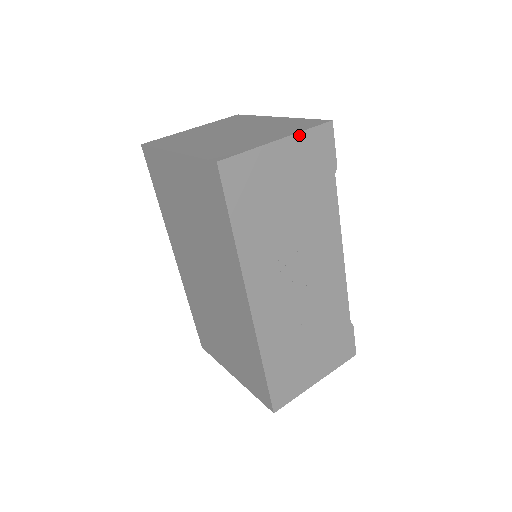
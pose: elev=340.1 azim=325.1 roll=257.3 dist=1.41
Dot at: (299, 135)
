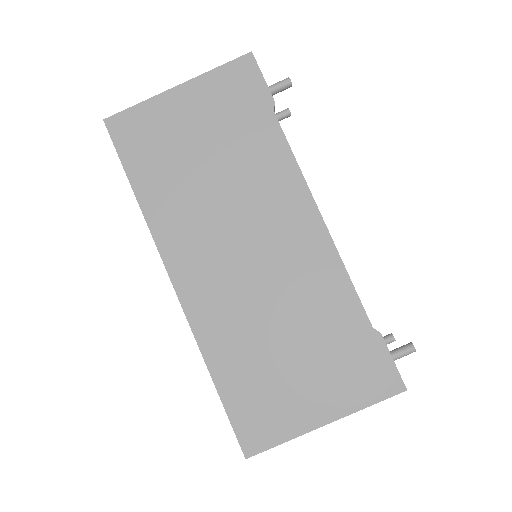
Dot at: (205, 76)
